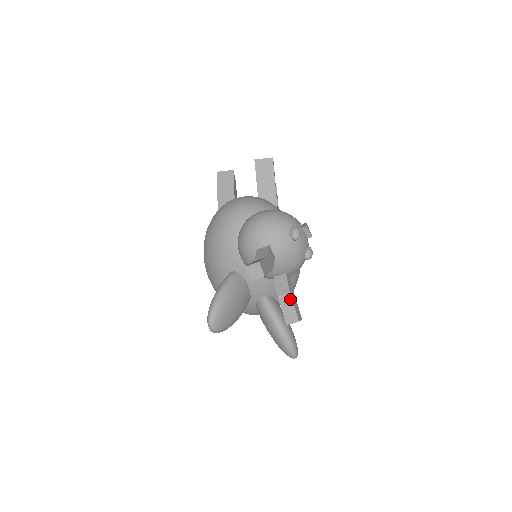
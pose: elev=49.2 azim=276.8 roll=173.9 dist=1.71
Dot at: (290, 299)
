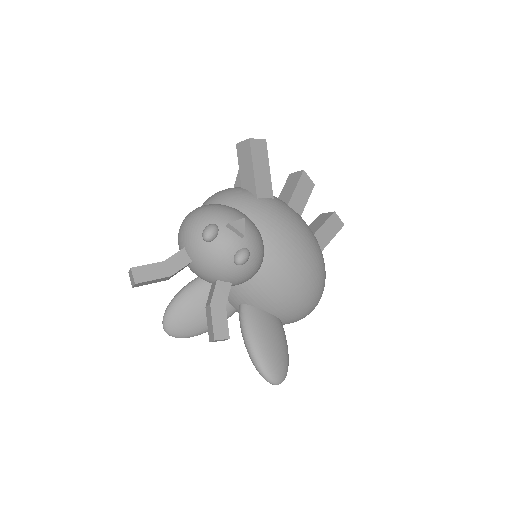
Dot at: (210, 312)
